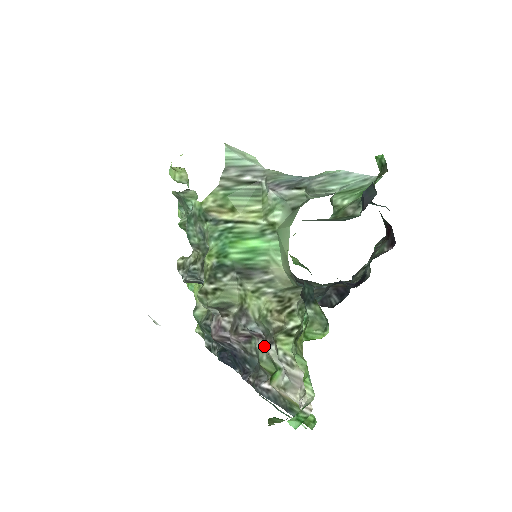
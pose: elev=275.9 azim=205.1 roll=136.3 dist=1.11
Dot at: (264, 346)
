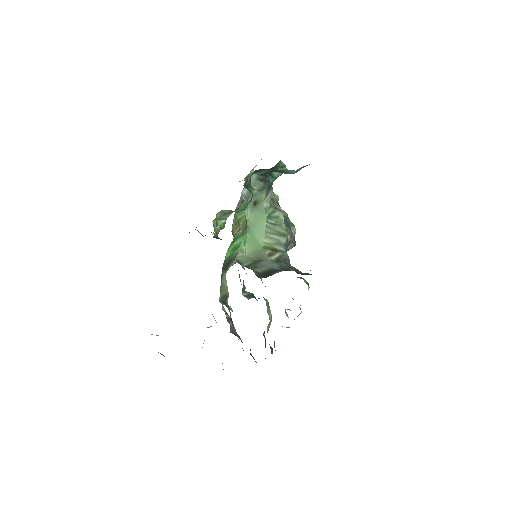
Dot at: occluded
